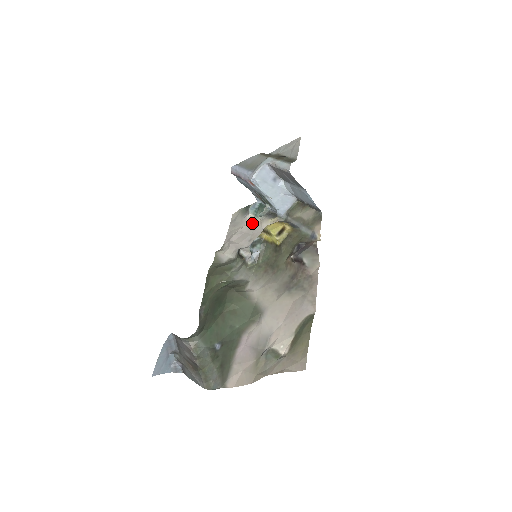
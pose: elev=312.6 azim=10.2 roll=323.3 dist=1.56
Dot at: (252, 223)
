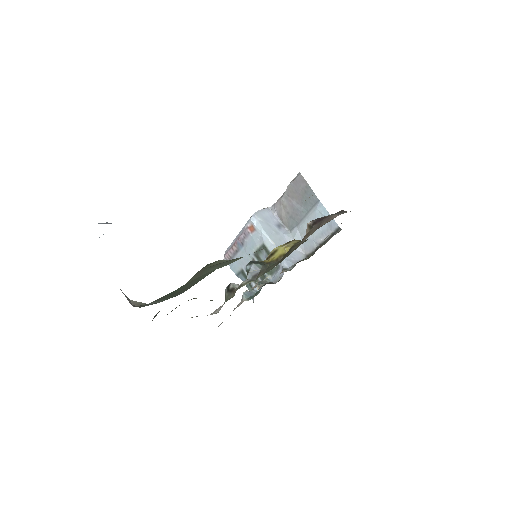
Dot at: occluded
